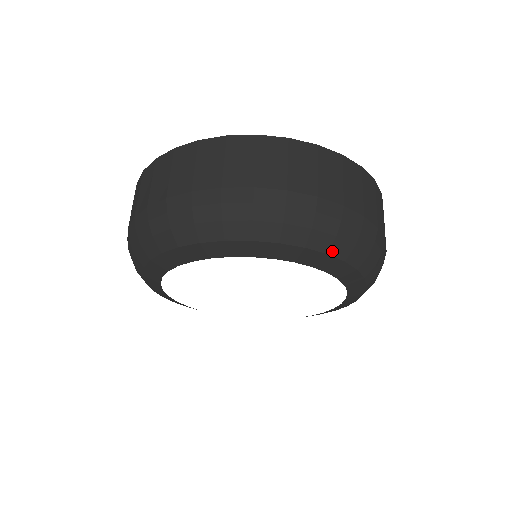
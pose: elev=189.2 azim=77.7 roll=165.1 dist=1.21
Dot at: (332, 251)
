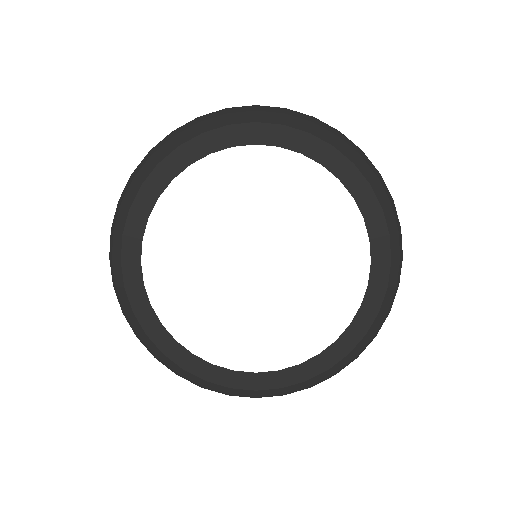
Dot at: (358, 165)
